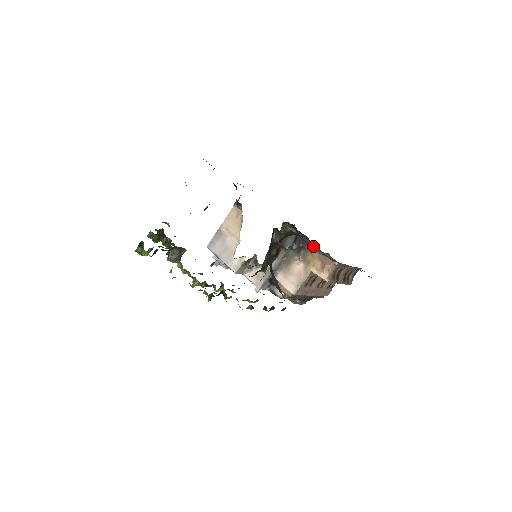
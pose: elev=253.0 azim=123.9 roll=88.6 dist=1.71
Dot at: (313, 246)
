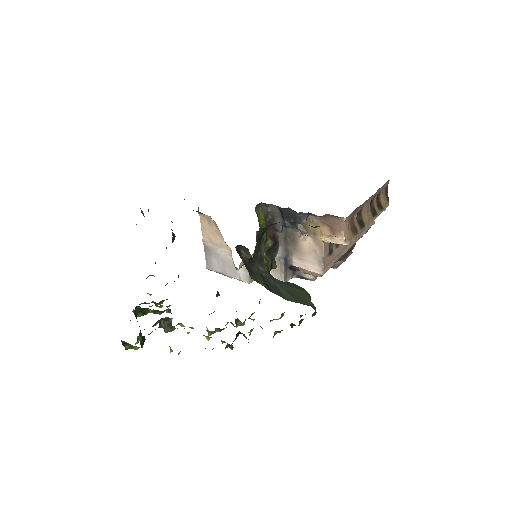
Dot at: (306, 213)
